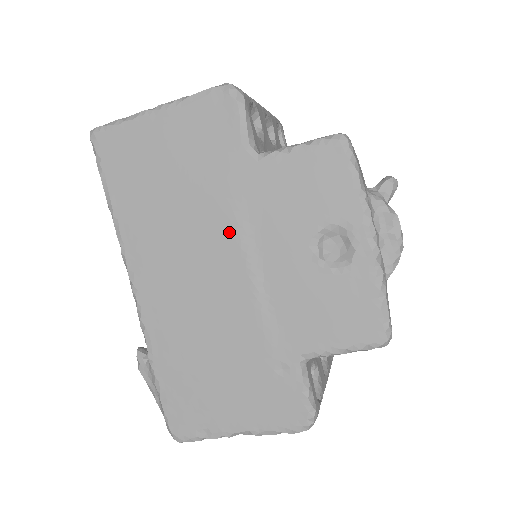
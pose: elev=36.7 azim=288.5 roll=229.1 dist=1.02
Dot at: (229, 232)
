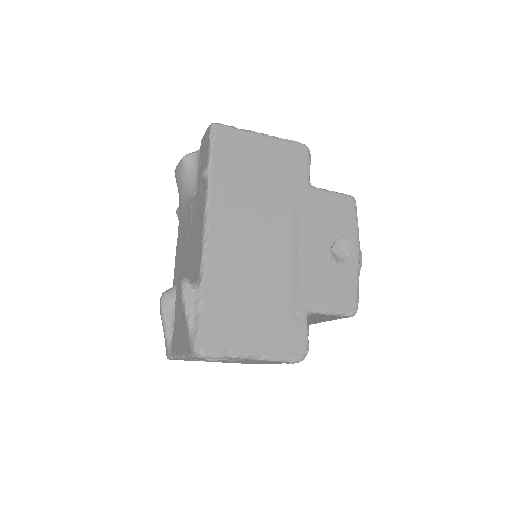
Dot at: (286, 219)
